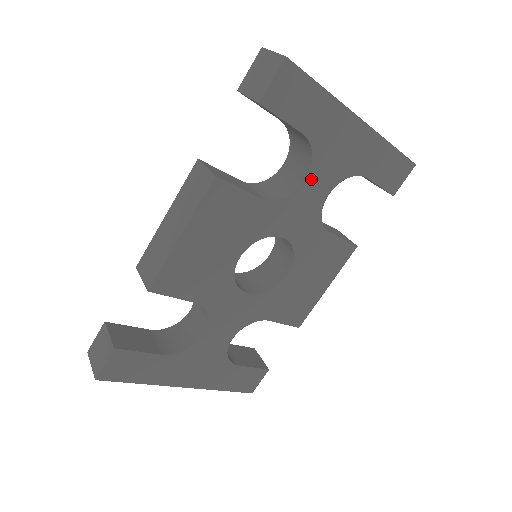
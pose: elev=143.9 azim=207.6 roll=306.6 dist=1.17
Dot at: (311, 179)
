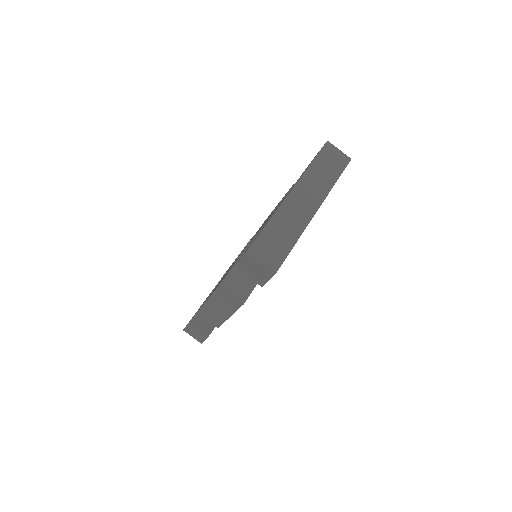
Dot at: occluded
